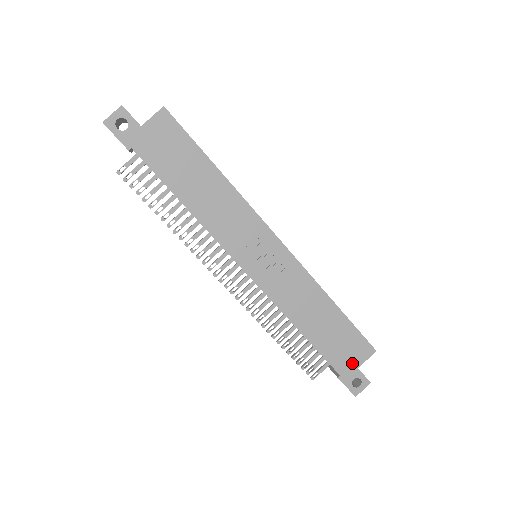
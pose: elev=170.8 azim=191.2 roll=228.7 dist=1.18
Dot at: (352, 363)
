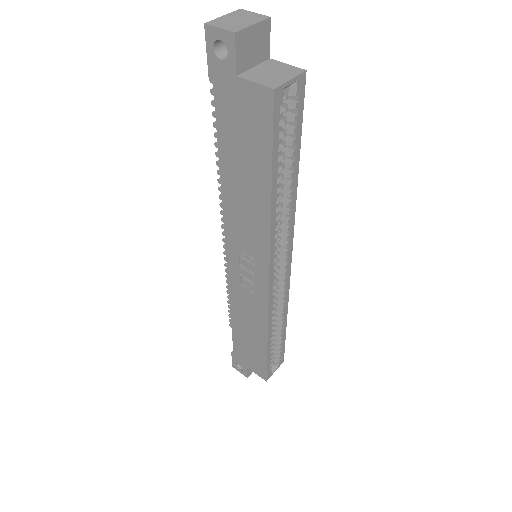
Dot at: (246, 362)
